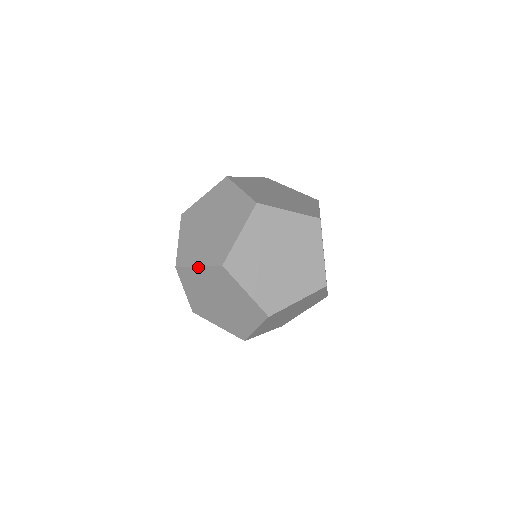
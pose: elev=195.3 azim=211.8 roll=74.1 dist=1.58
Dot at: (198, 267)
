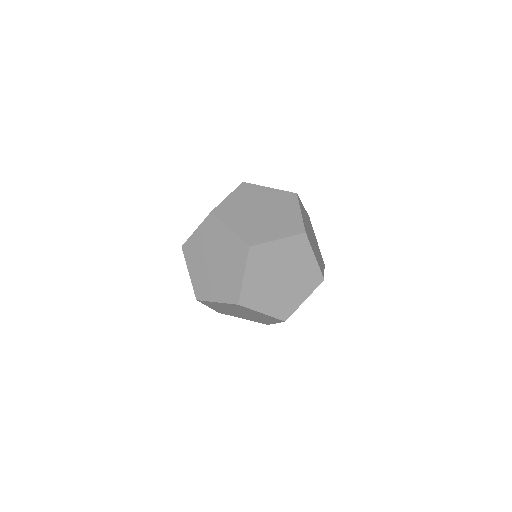
Dot at: occluded
